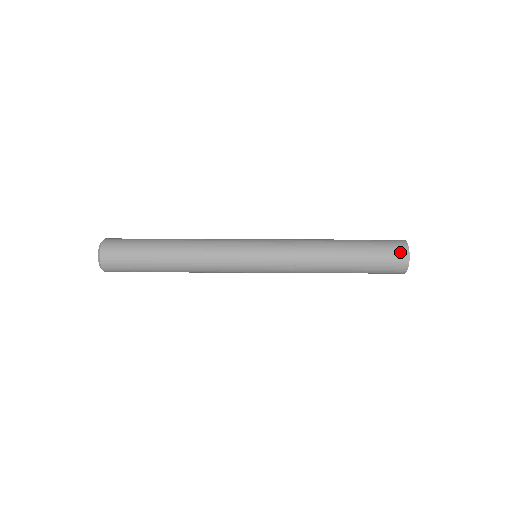
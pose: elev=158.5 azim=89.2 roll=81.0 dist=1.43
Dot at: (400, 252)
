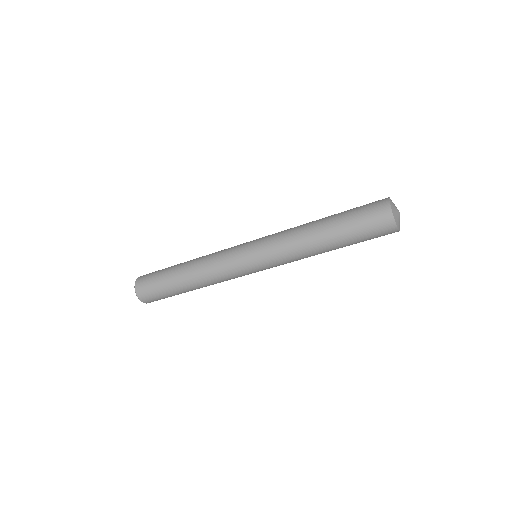
Dot at: (381, 209)
